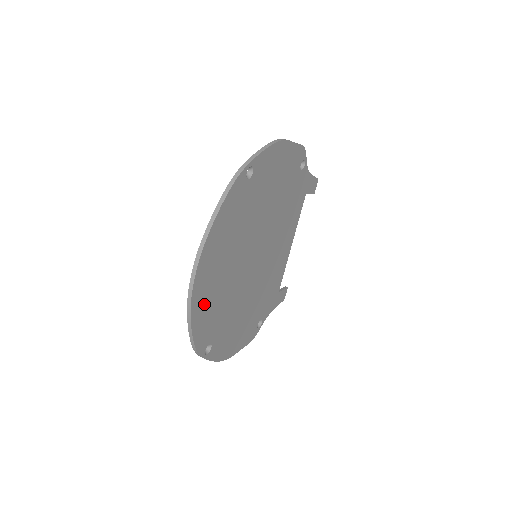
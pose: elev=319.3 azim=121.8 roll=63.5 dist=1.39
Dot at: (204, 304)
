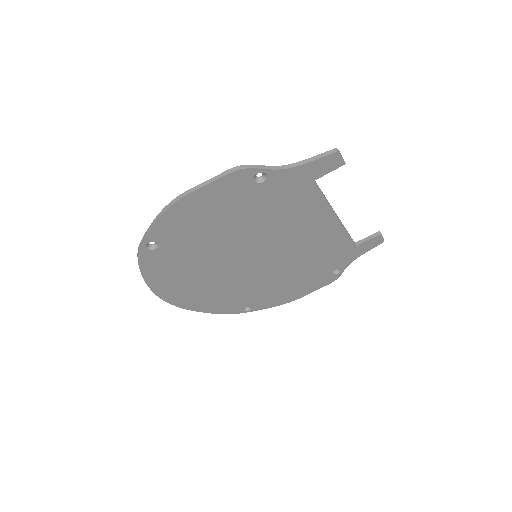
Dot at: (202, 302)
